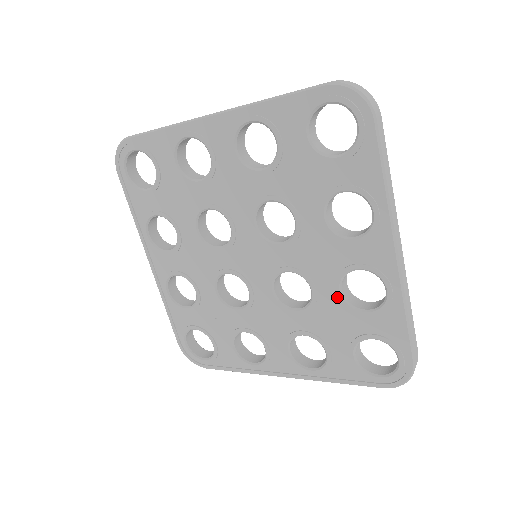
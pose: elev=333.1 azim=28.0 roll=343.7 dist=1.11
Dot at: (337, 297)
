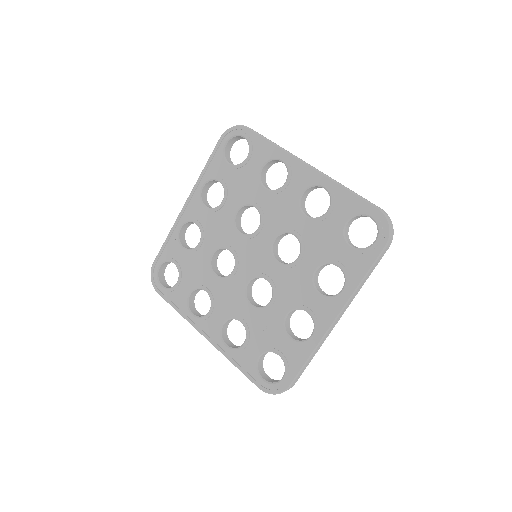
Dot at: (308, 221)
